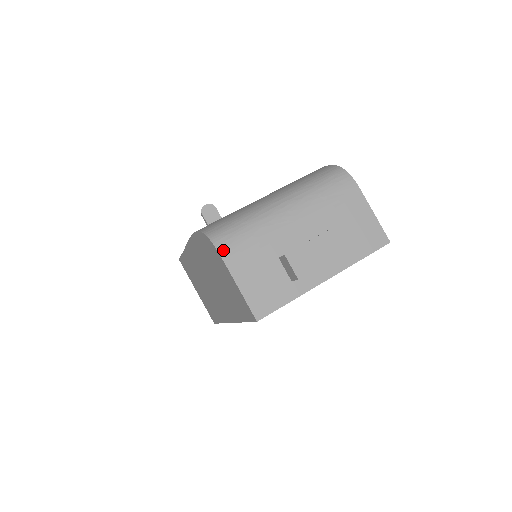
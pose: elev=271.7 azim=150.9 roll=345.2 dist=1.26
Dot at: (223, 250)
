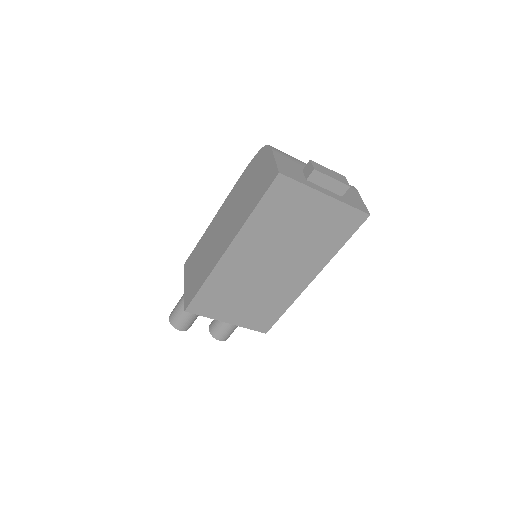
Dot at: (273, 148)
